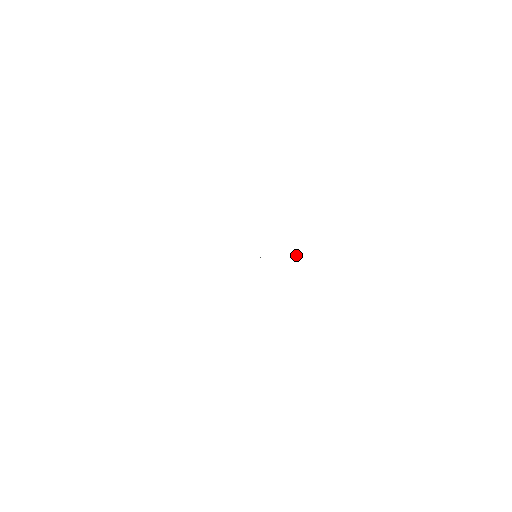
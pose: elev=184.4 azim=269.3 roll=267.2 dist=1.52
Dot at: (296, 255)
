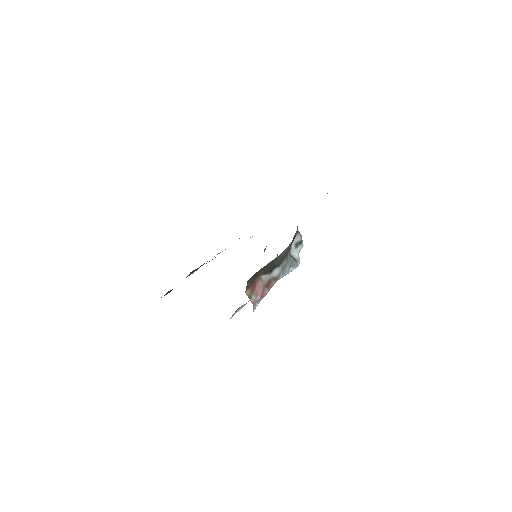
Dot at: (291, 258)
